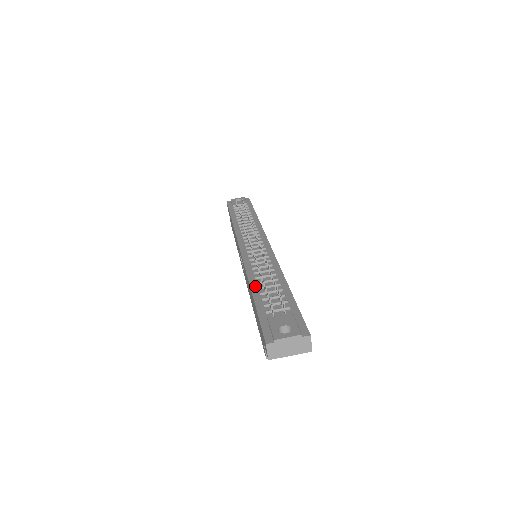
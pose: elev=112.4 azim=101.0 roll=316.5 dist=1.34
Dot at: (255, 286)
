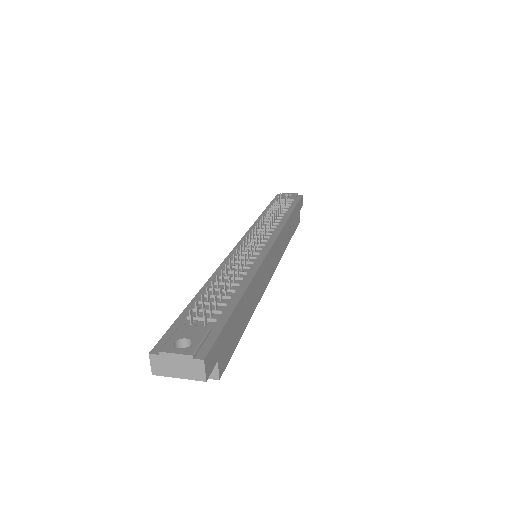
Dot at: (209, 285)
